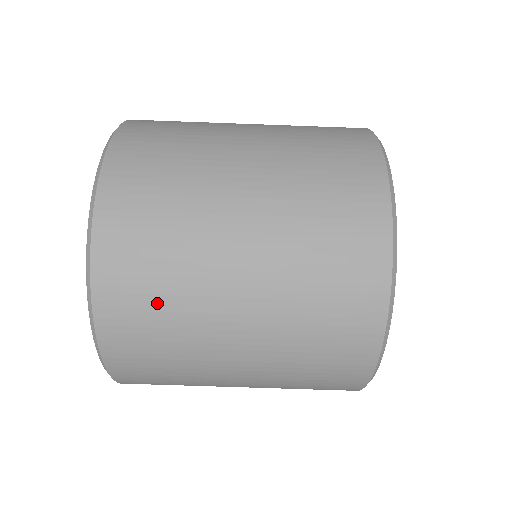
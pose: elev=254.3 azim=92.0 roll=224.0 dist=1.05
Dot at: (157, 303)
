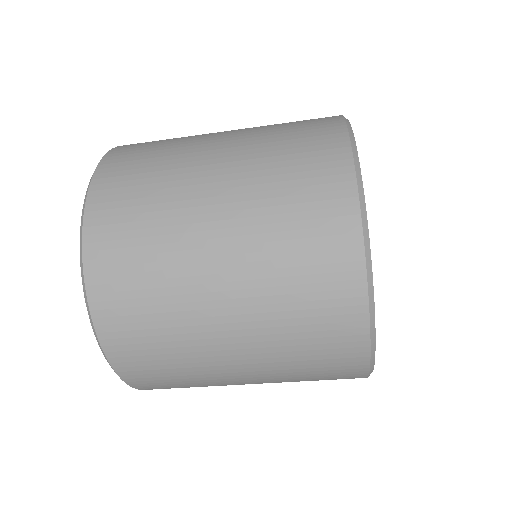
Dot at: (150, 321)
